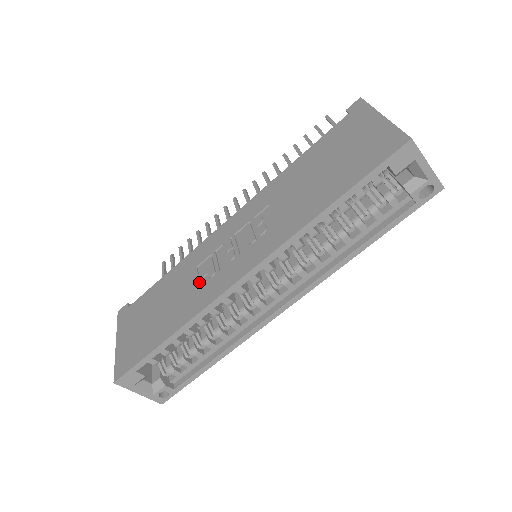
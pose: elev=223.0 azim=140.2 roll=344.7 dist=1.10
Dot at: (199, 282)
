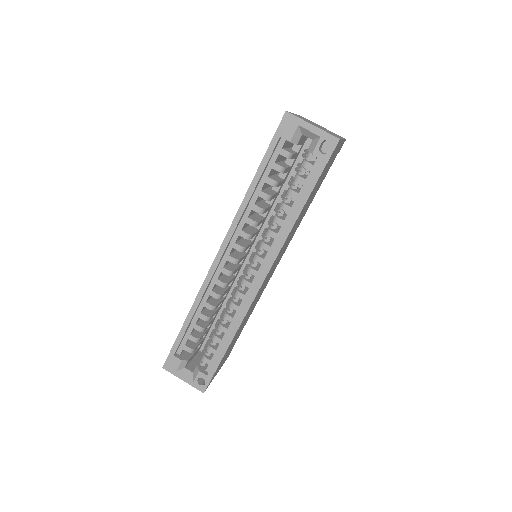
Dot at: occluded
